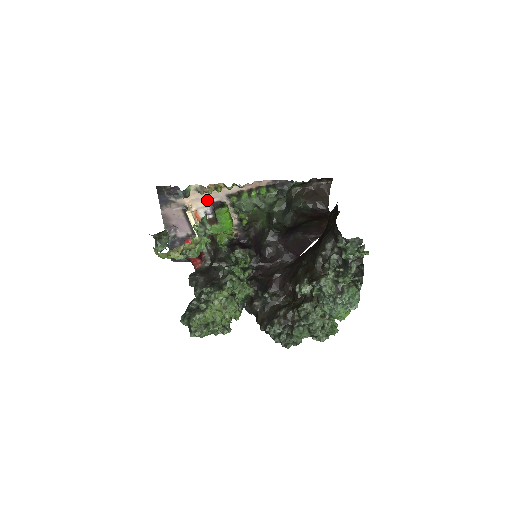
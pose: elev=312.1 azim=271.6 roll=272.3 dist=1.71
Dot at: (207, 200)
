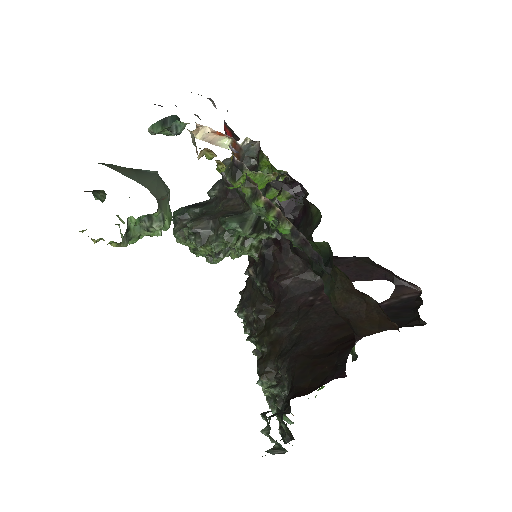
Dot at: occluded
